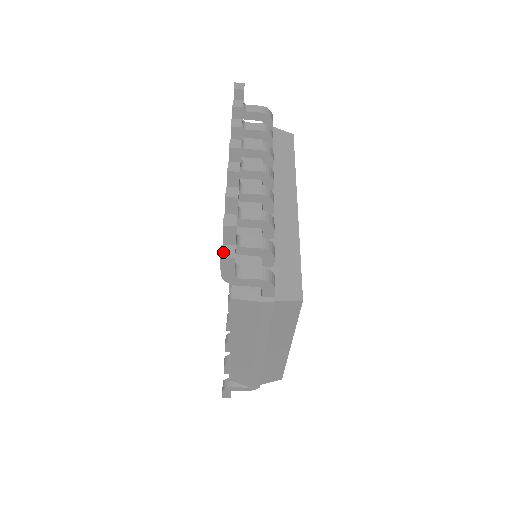
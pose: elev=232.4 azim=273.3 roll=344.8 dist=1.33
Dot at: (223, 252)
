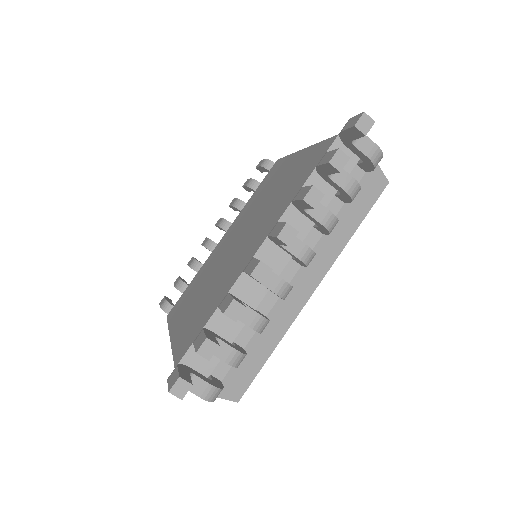
Dot at: (175, 387)
